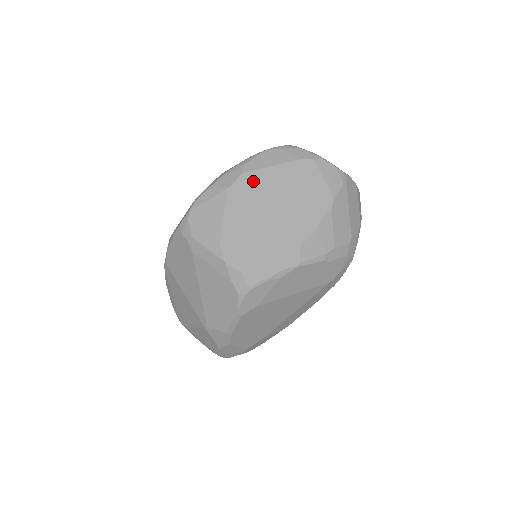
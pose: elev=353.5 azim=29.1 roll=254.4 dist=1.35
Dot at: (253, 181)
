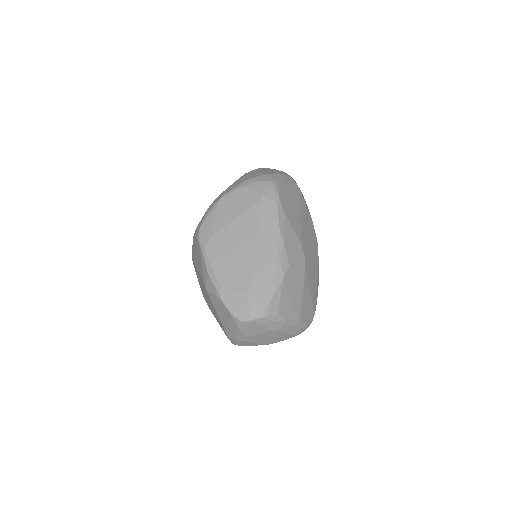
Dot at: occluded
